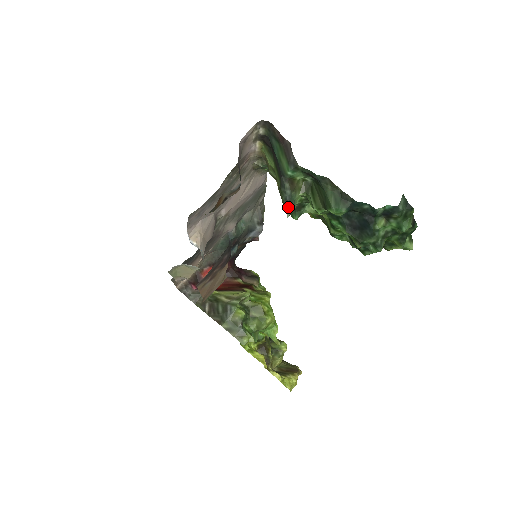
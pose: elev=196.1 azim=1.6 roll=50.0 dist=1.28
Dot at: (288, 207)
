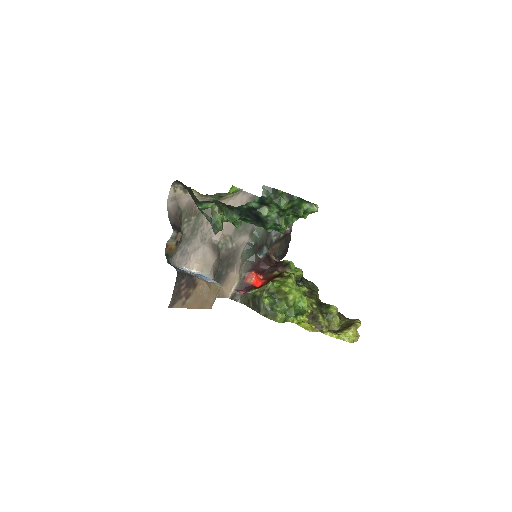
Dot at: (212, 228)
